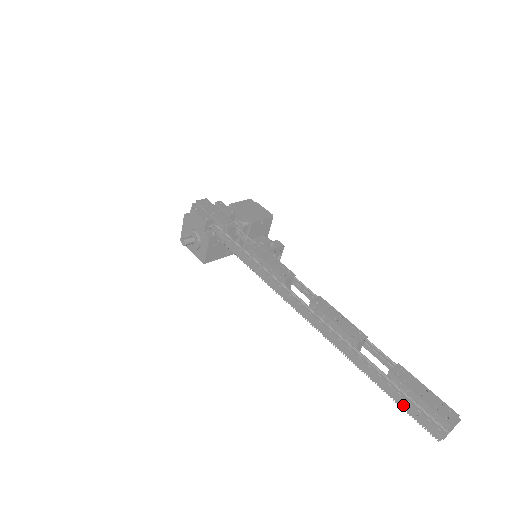
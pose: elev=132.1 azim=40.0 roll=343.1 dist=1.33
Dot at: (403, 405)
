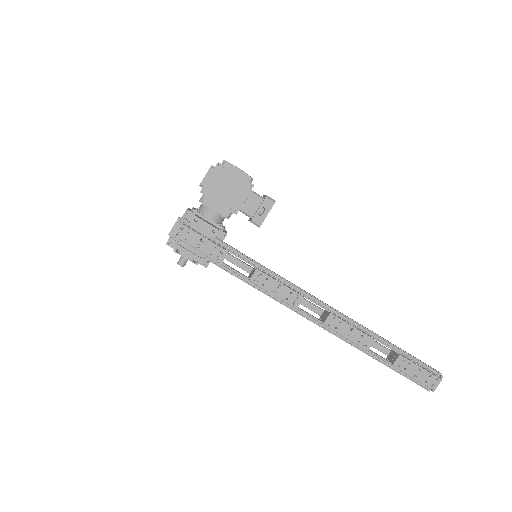
Dot at: occluded
